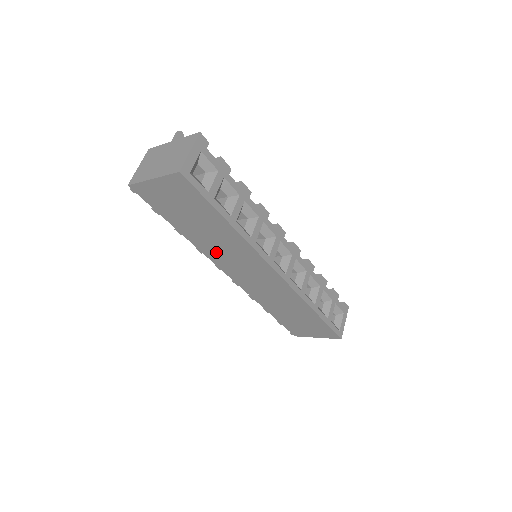
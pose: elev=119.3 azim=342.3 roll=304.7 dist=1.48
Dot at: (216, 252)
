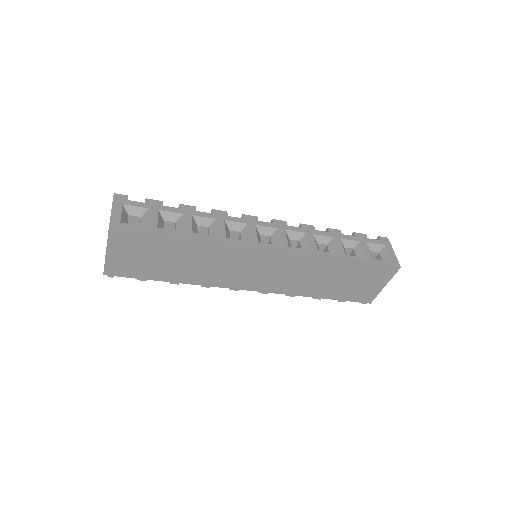
Dot at: (215, 275)
